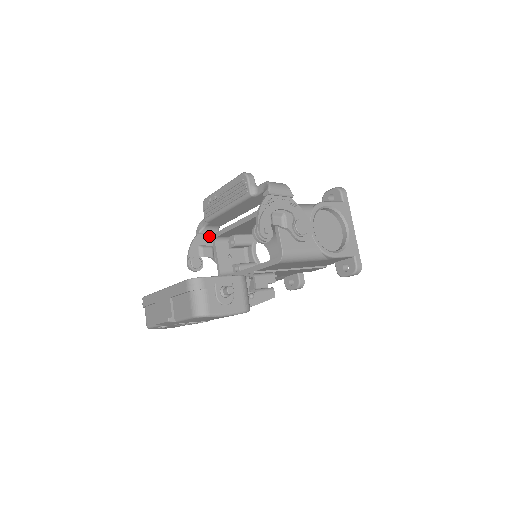
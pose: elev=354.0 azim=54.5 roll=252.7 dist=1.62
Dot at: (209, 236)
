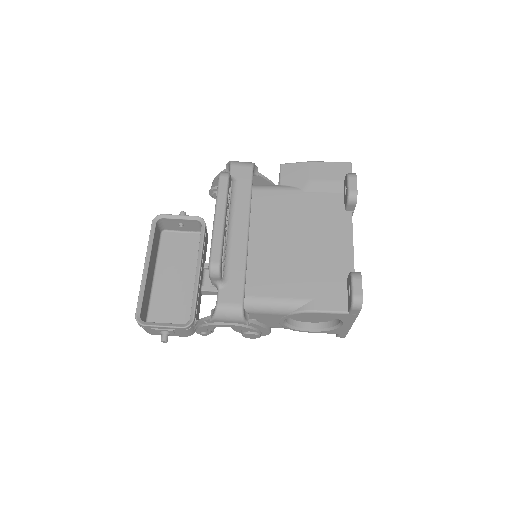
Dot at: occluded
